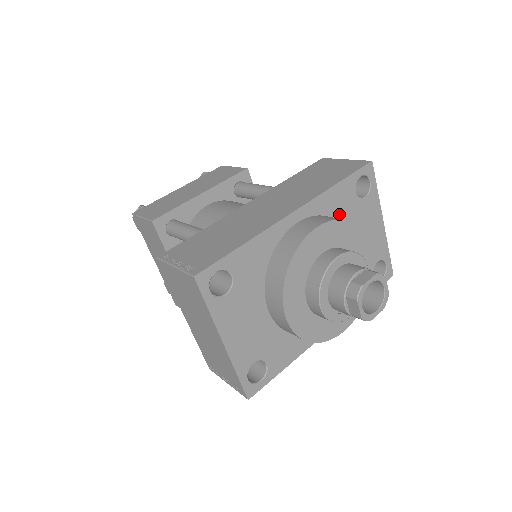
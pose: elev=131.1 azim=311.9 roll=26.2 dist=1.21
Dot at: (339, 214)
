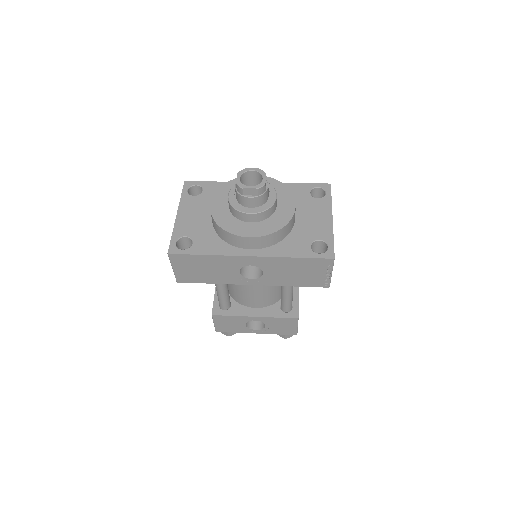
Dot at: occluded
